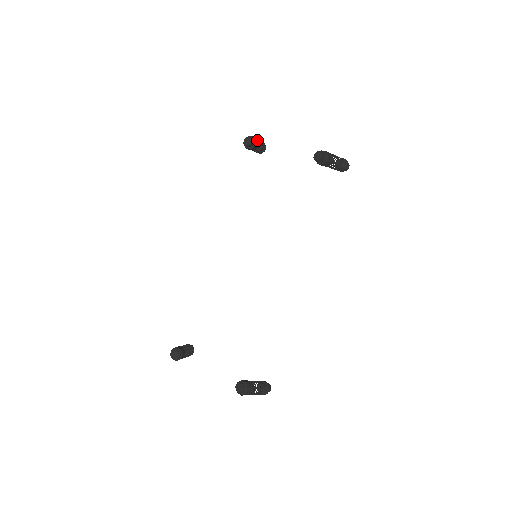
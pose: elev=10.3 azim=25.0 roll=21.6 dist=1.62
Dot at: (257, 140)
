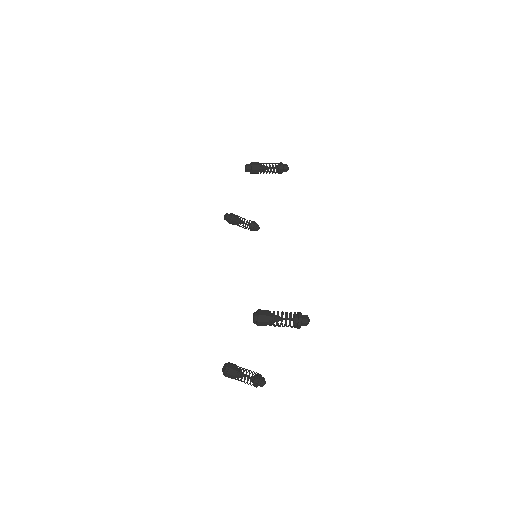
Dot at: (236, 215)
